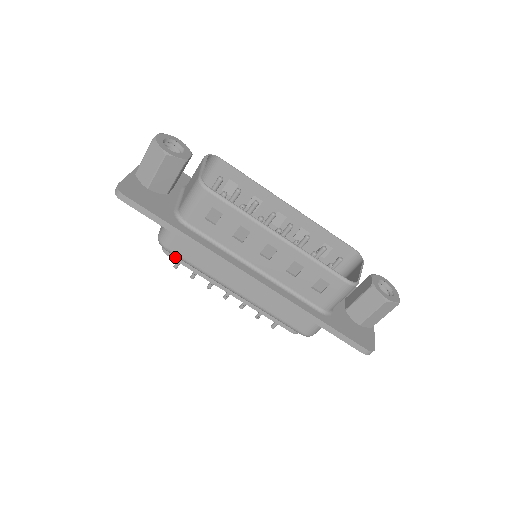
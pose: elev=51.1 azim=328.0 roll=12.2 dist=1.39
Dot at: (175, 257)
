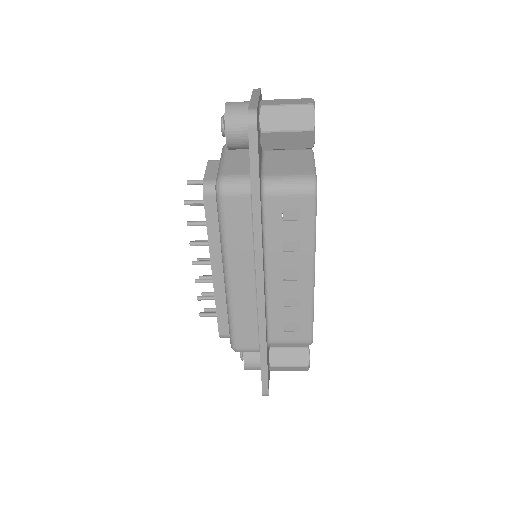
Dot at: (208, 203)
